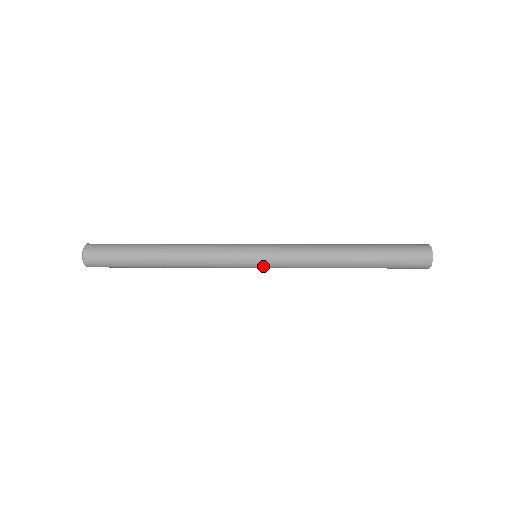
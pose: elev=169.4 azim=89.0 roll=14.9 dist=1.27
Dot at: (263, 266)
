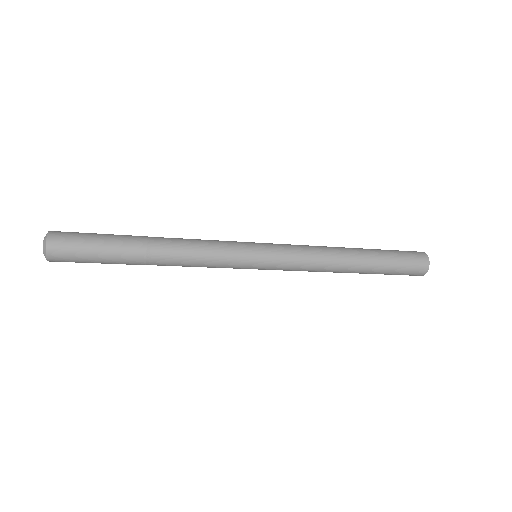
Dot at: (267, 253)
